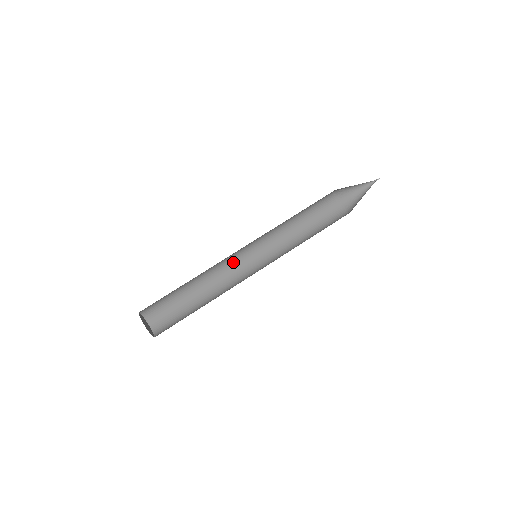
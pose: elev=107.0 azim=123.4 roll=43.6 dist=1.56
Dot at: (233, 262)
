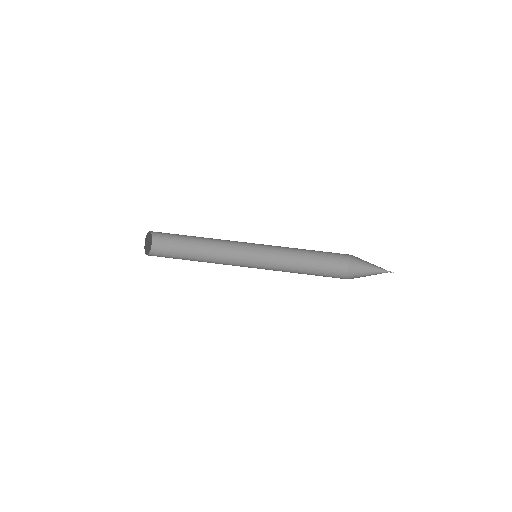
Dot at: occluded
